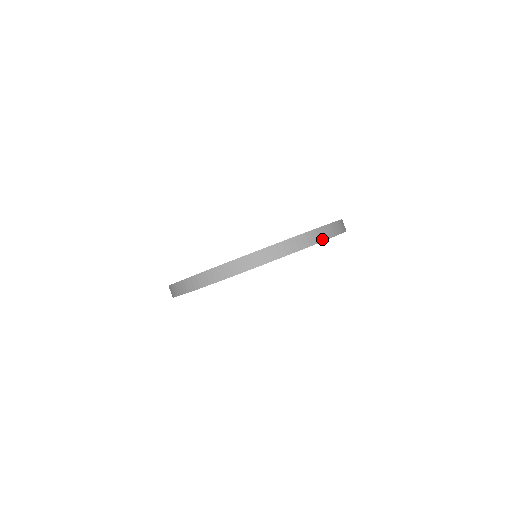
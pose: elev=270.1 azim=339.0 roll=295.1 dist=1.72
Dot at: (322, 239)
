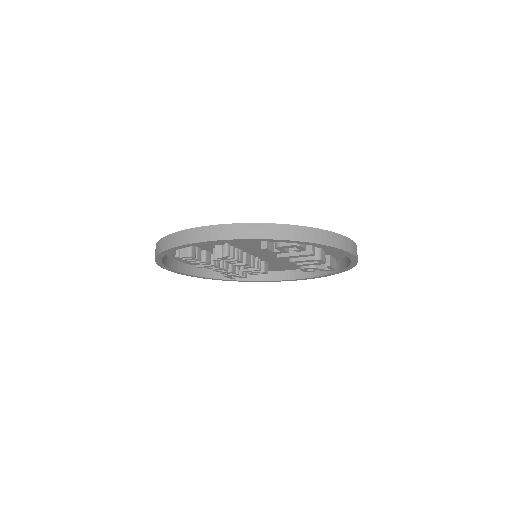
Dot at: (230, 237)
